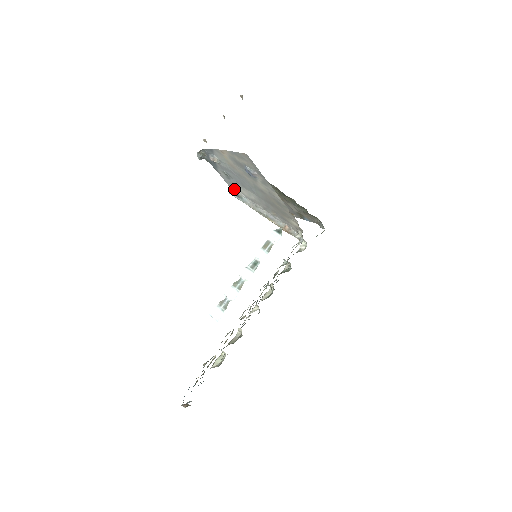
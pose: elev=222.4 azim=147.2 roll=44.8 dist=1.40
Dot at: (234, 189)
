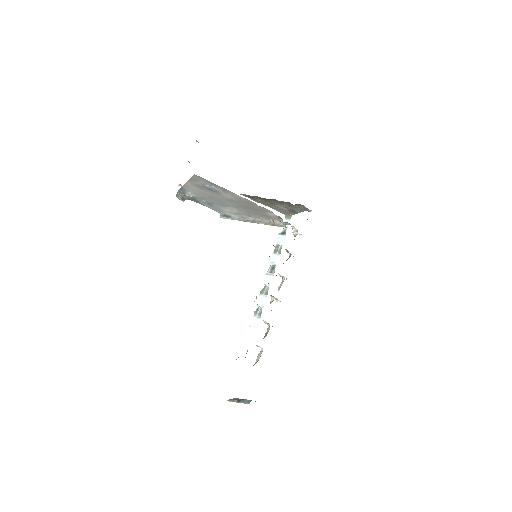
Dot at: (222, 213)
